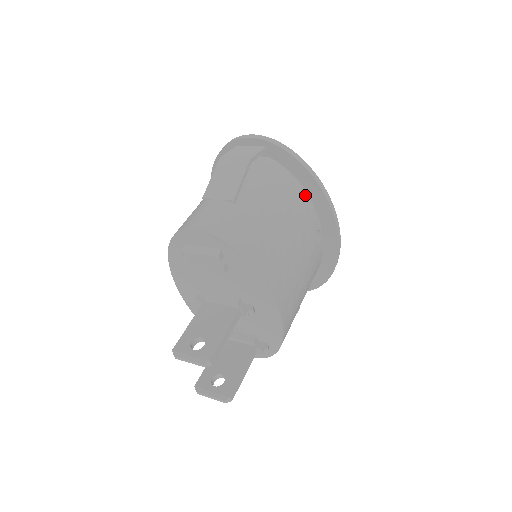
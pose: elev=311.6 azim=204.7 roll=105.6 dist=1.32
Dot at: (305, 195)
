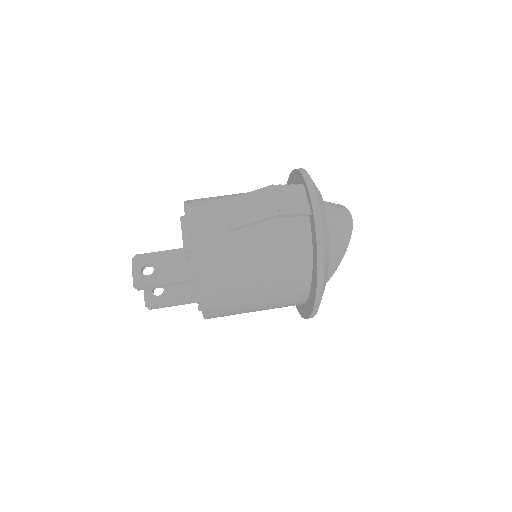
Dot at: (309, 270)
